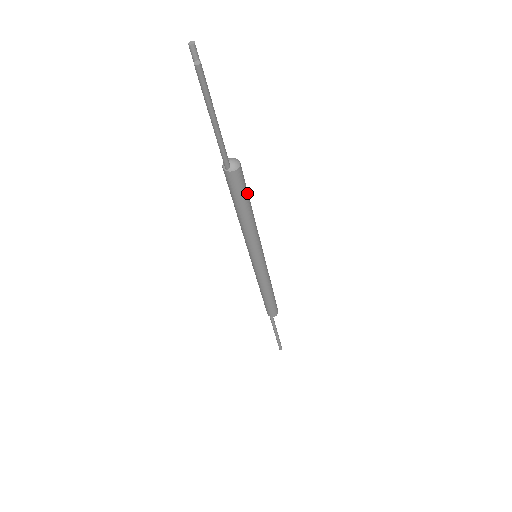
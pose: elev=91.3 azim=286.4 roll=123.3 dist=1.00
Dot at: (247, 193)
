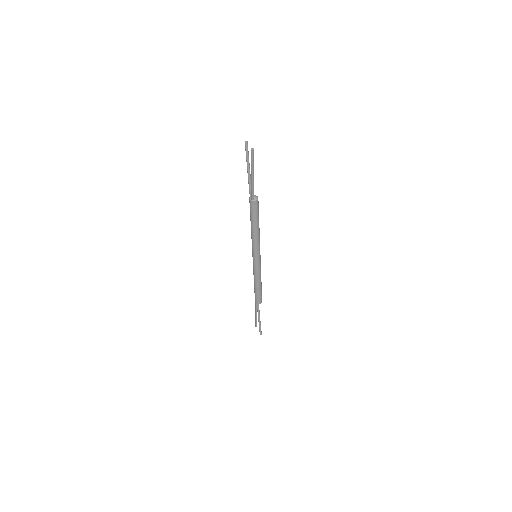
Dot at: occluded
